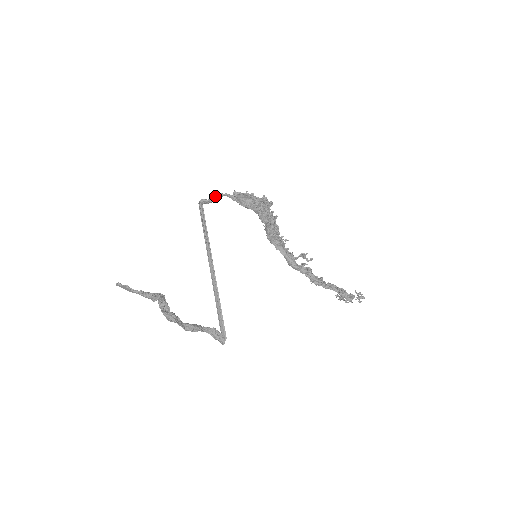
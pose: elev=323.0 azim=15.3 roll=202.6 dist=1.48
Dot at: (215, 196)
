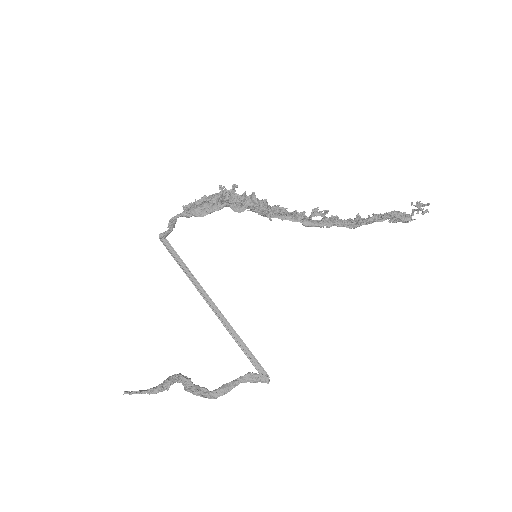
Dot at: (168, 225)
